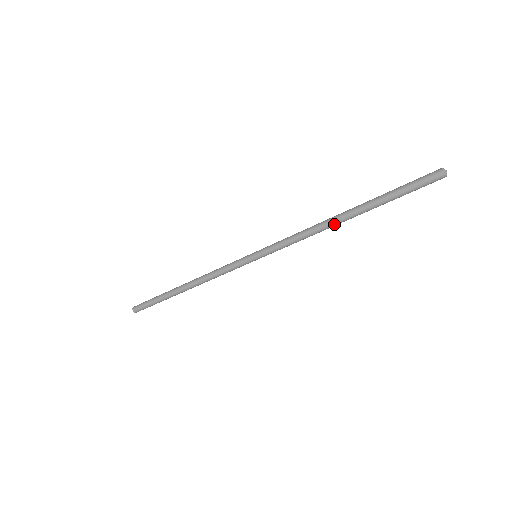
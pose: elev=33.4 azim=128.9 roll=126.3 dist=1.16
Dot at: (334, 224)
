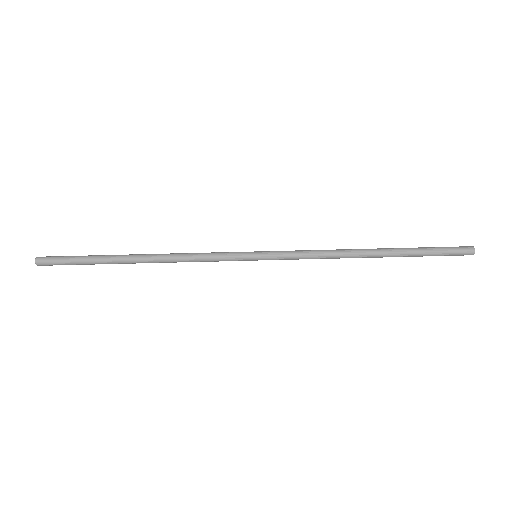
Dot at: (360, 254)
